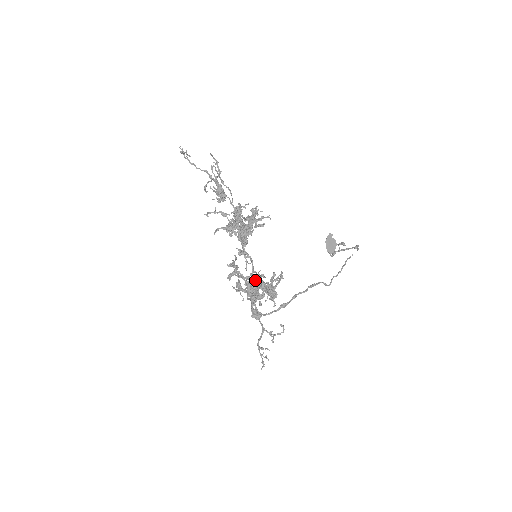
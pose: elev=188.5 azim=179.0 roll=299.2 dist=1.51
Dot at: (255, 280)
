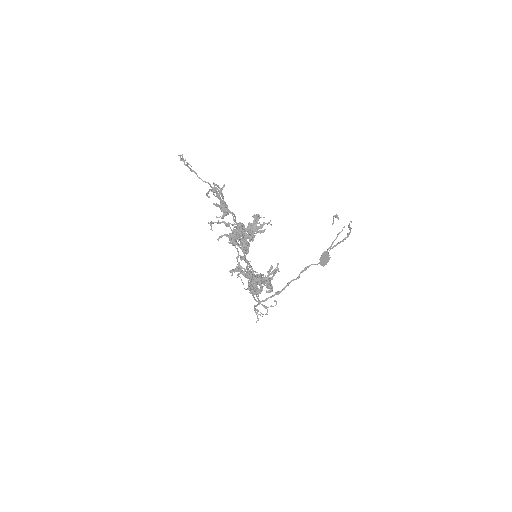
Dot at: (255, 283)
